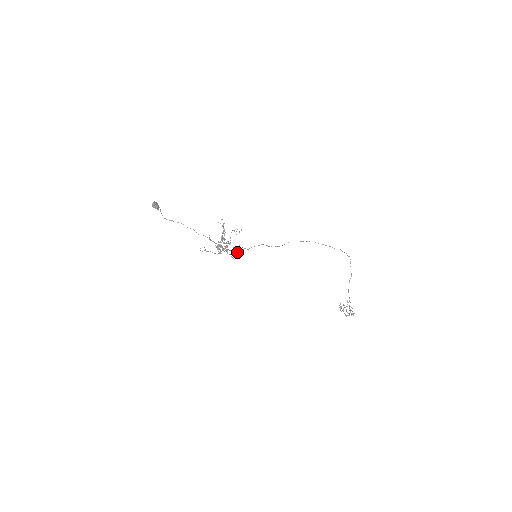
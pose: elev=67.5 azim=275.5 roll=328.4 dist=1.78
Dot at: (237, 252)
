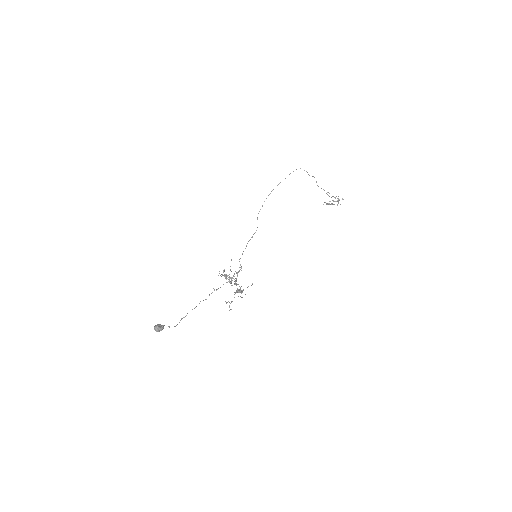
Dot at: (239, 270)
